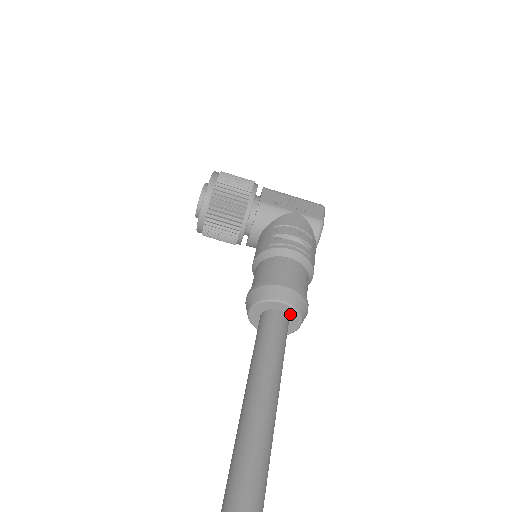
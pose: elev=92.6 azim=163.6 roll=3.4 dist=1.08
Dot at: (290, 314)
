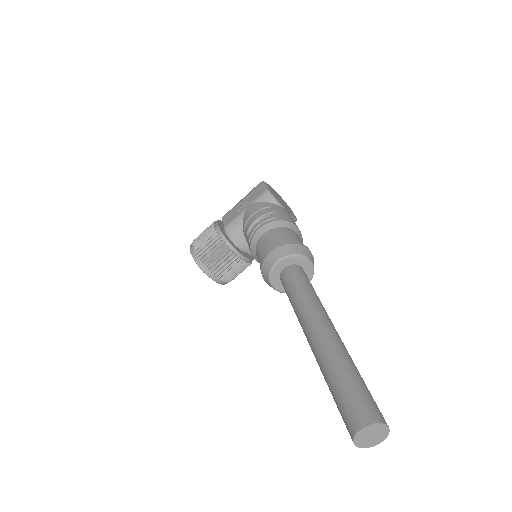
Dot at: (293, 262)
